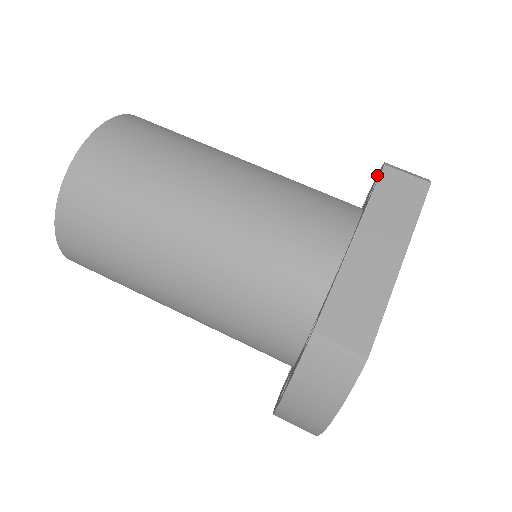
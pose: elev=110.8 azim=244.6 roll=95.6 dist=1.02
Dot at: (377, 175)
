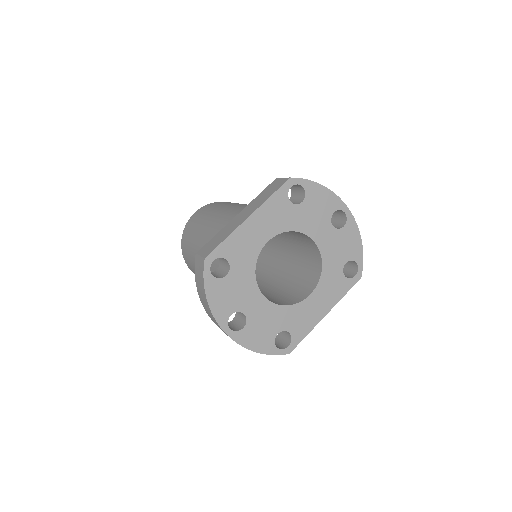
Dot at: occluded
